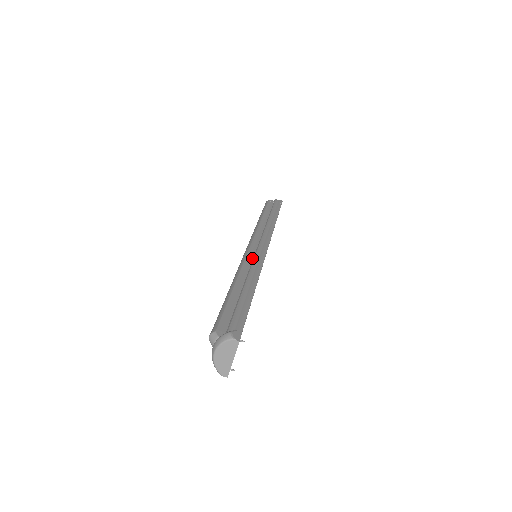
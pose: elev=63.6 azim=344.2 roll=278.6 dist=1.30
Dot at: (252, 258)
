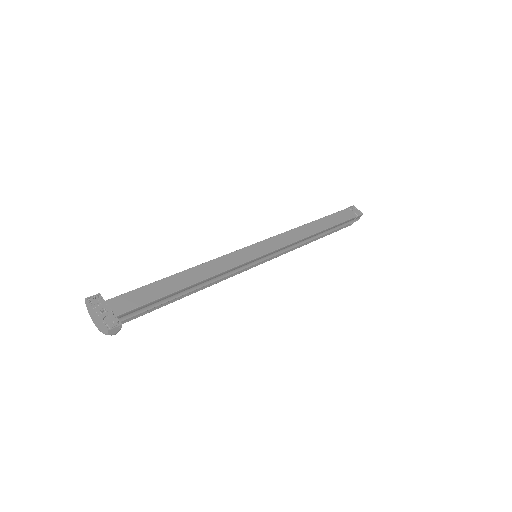
Dot at: occluded
